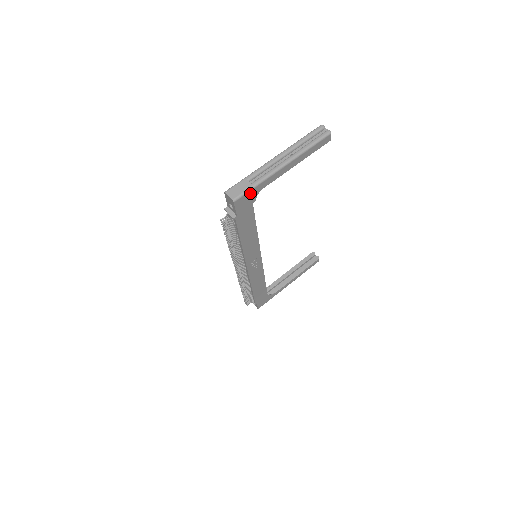
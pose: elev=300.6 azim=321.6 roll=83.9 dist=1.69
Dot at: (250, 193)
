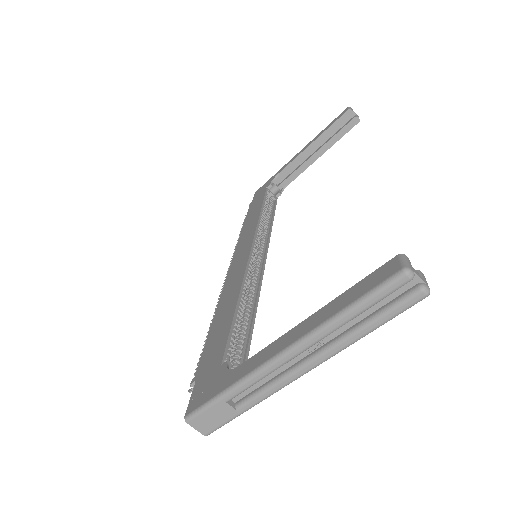
Dot at: occluded
